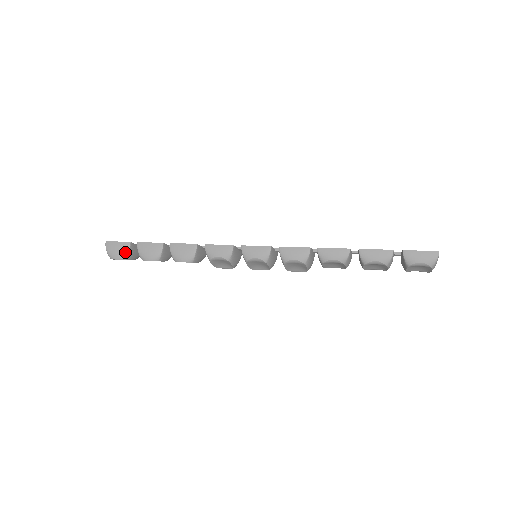
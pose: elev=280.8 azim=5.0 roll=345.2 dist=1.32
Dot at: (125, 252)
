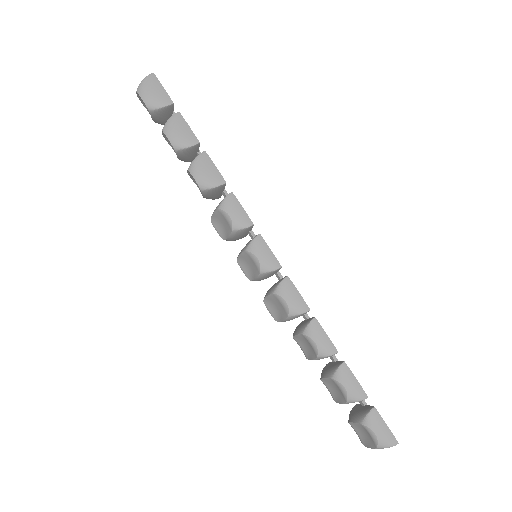
Dot at: (158, 103)
